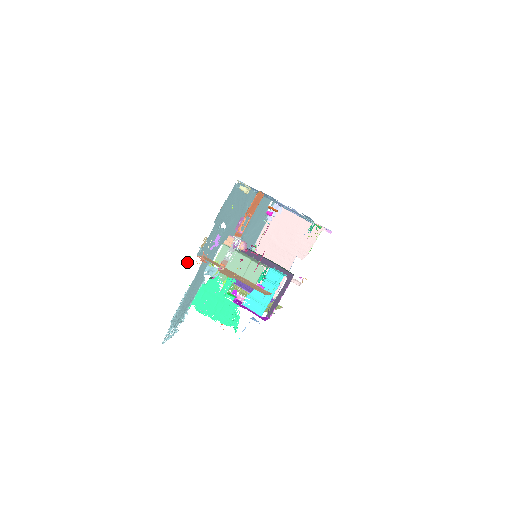
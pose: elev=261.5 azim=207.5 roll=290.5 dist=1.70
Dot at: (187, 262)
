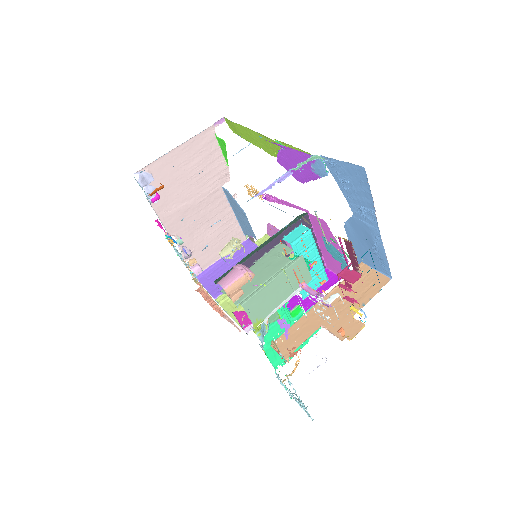
Dot at: (284, 380)
